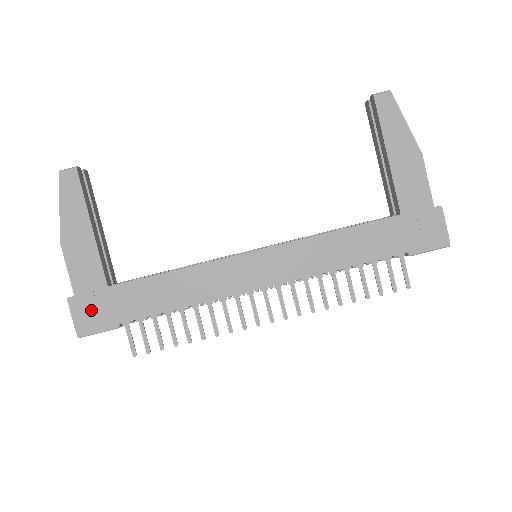
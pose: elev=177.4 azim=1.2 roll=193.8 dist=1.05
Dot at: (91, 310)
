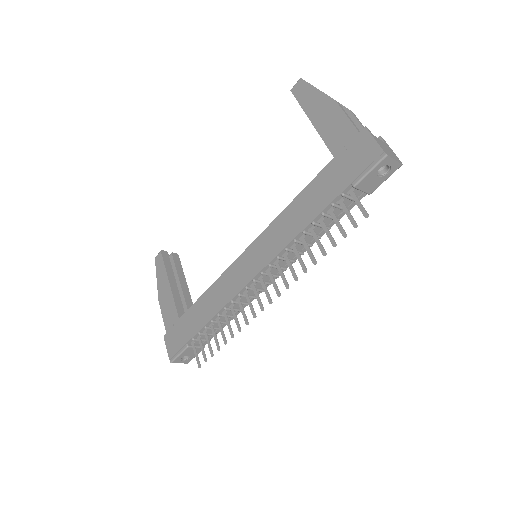
Dot at: (174, 339)
